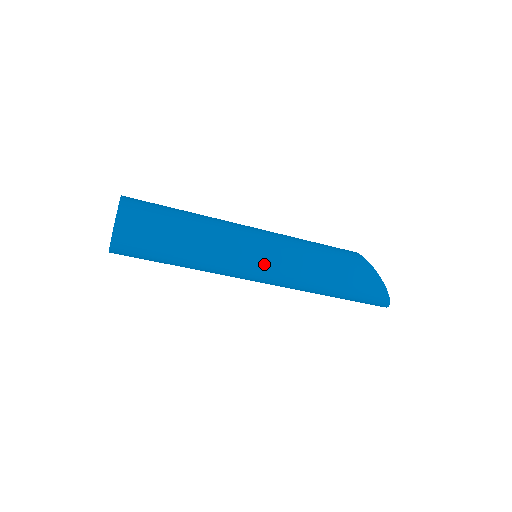
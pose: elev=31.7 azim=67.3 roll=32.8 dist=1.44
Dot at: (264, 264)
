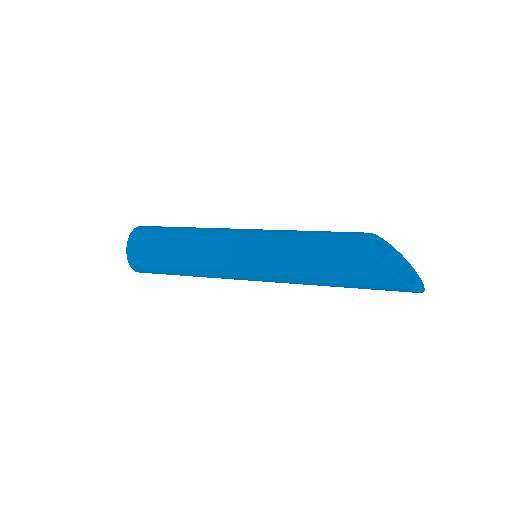
Dot at: (249, 273)
